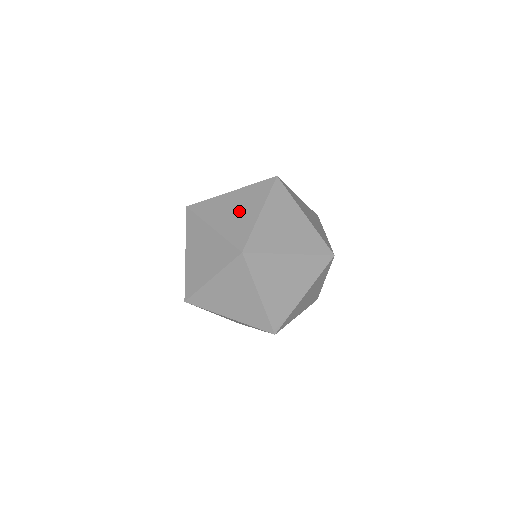
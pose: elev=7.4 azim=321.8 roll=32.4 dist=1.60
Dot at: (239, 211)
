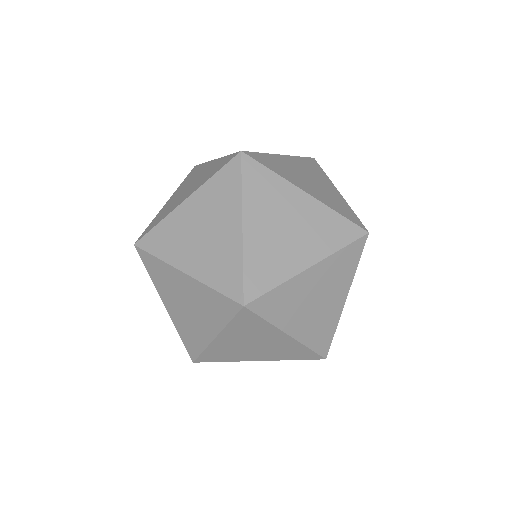
Dot at: occluded
